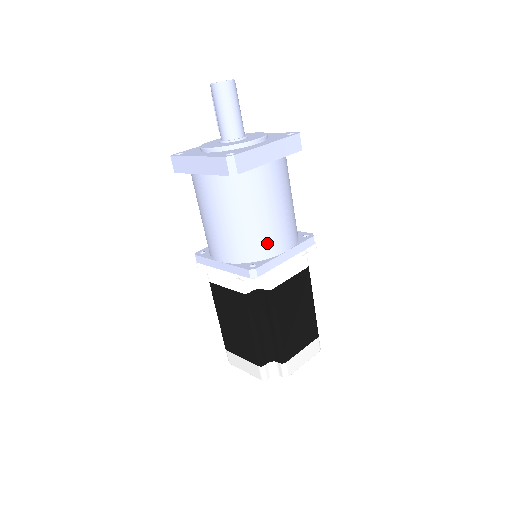
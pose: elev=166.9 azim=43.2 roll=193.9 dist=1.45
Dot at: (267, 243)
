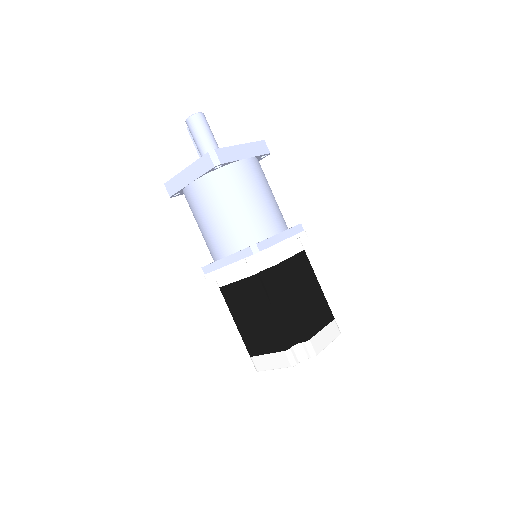
Dot at: (261, 225)
